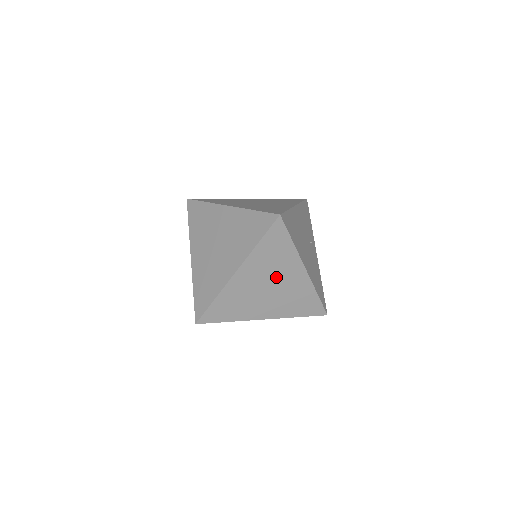
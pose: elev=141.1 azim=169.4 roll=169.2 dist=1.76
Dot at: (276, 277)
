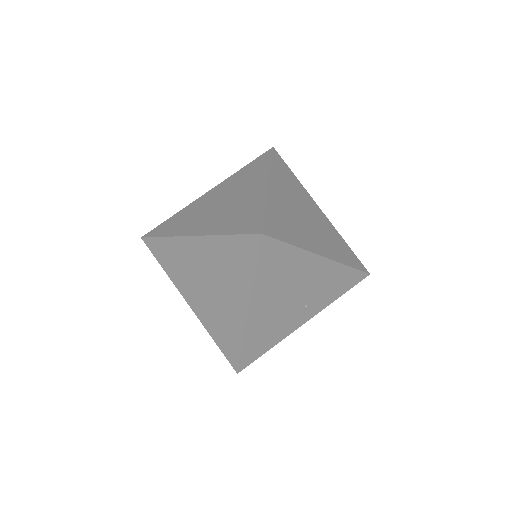
Dot at: (220, 284)
